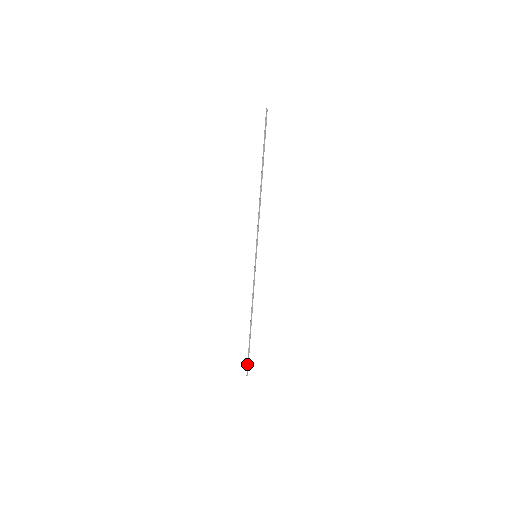
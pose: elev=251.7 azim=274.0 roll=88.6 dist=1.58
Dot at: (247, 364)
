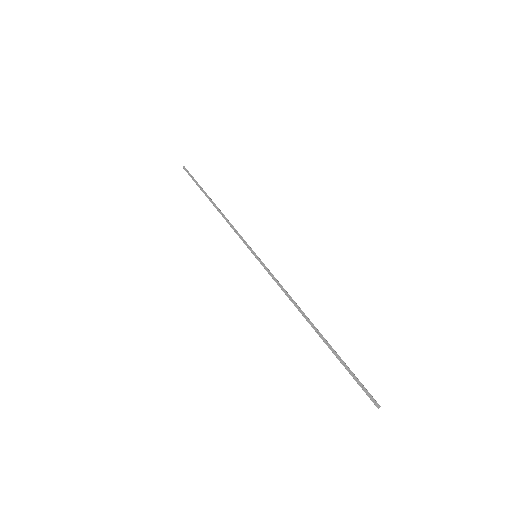
Dot at: (188, 174)
